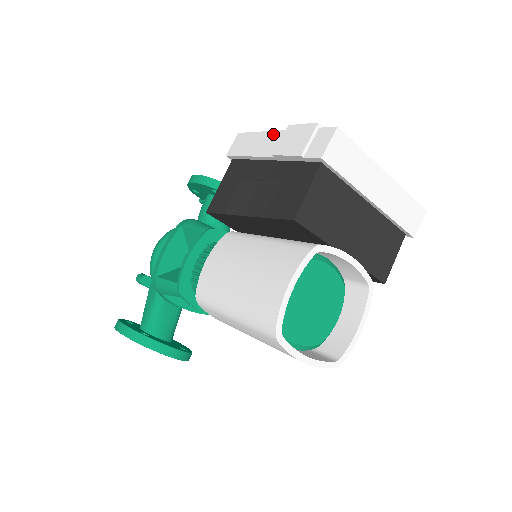
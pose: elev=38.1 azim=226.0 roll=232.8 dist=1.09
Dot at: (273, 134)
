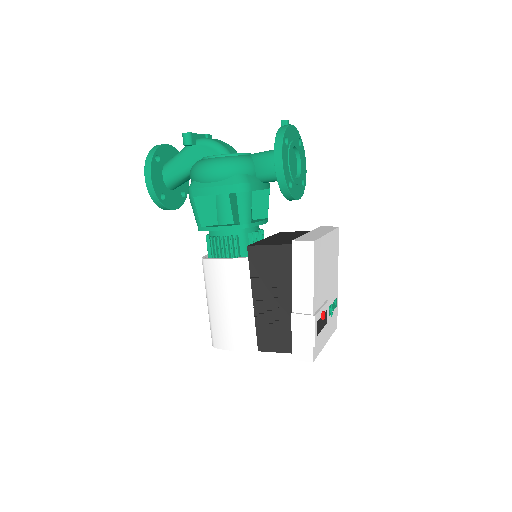
Dot at: (310, 298)
